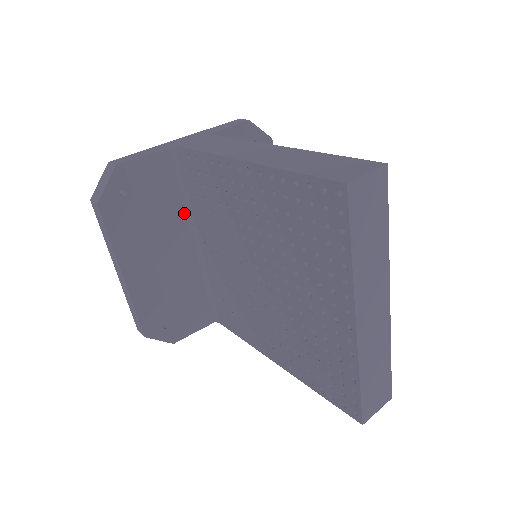
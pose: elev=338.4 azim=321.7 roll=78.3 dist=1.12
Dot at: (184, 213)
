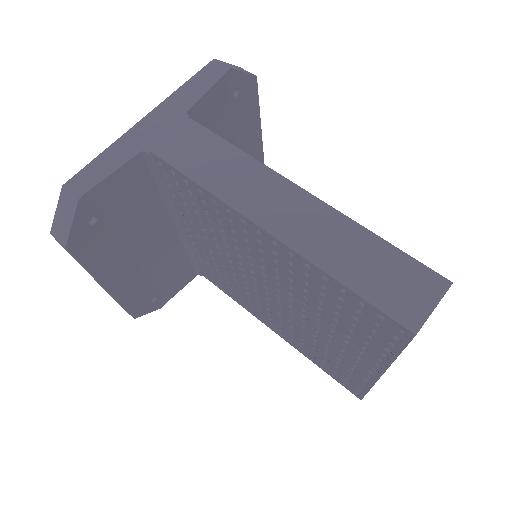
Dot at: (163, 207)
